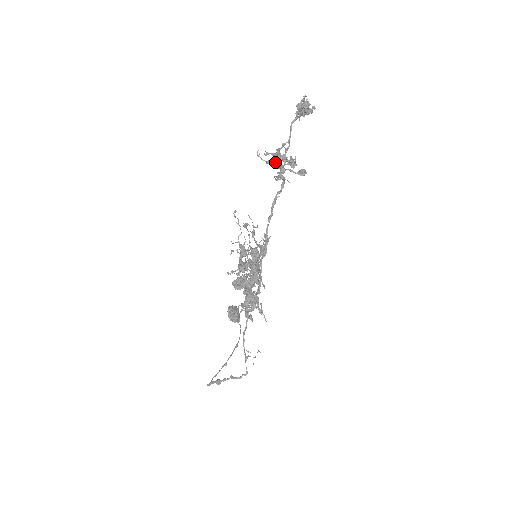
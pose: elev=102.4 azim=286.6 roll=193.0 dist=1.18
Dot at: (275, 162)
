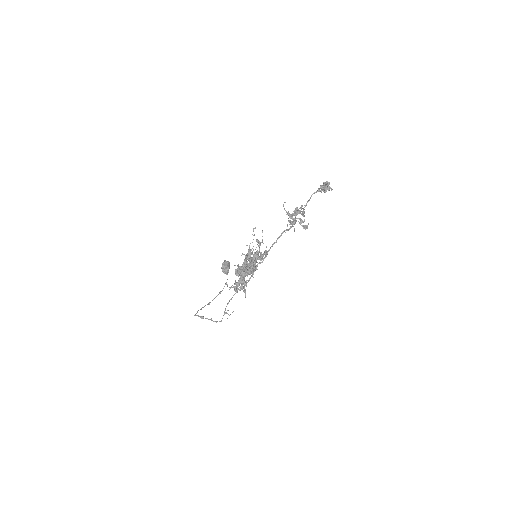
Dot at: (292, 213)
